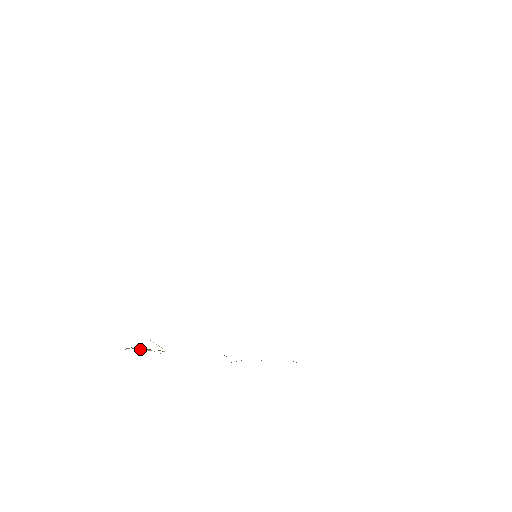
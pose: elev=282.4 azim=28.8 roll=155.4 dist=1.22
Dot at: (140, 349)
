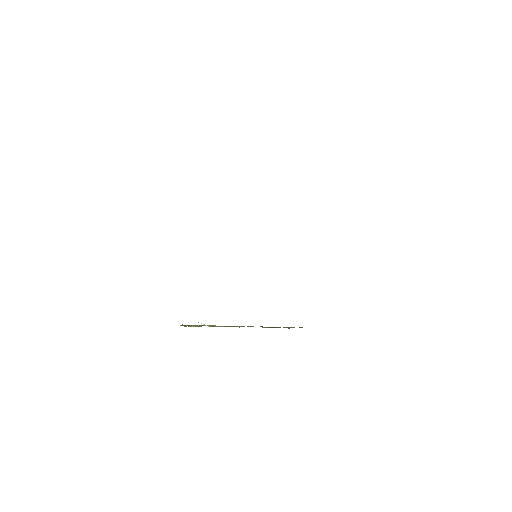
Dot at: (190, 325)
